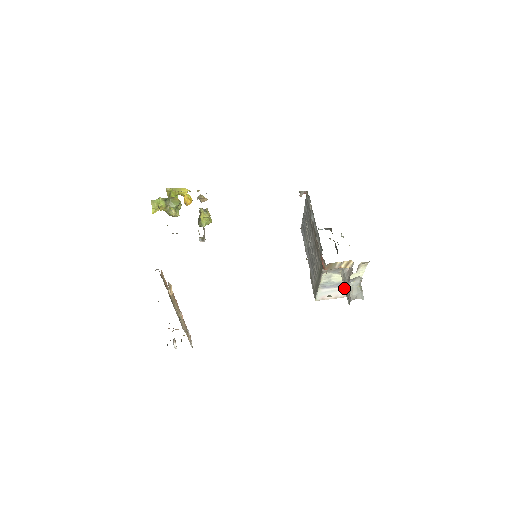
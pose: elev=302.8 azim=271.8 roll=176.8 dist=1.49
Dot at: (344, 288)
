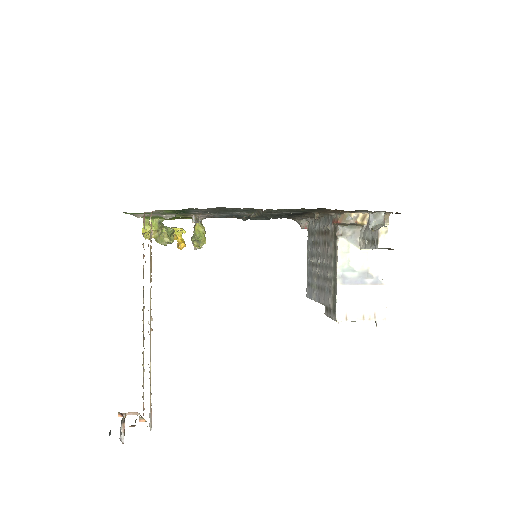
Dot at: (367, 248)
